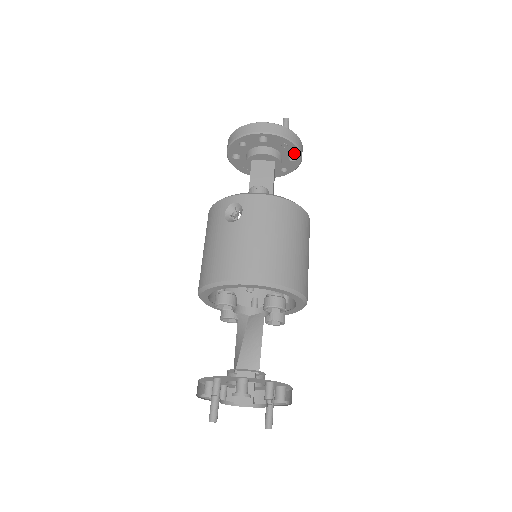
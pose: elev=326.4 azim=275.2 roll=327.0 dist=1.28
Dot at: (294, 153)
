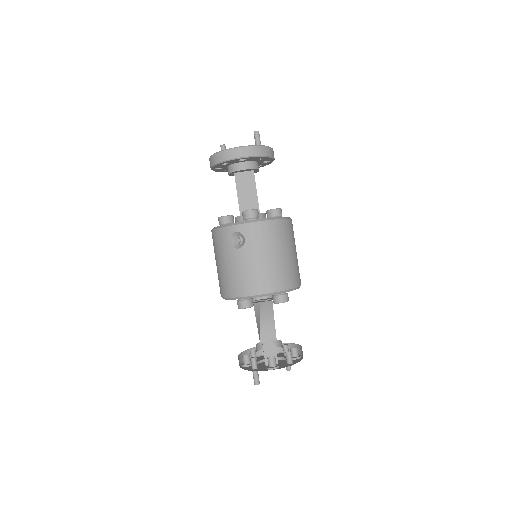
Dot at: (268, 160)
